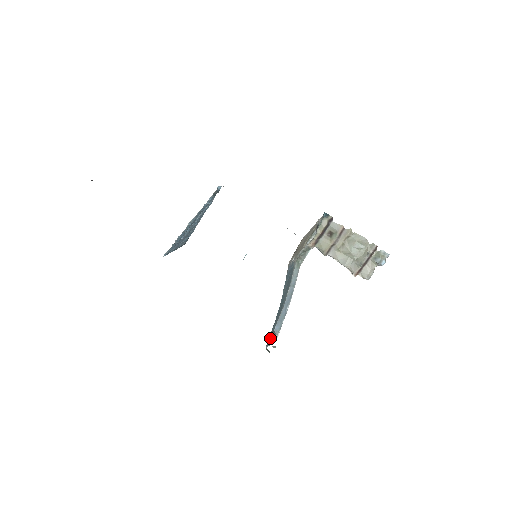
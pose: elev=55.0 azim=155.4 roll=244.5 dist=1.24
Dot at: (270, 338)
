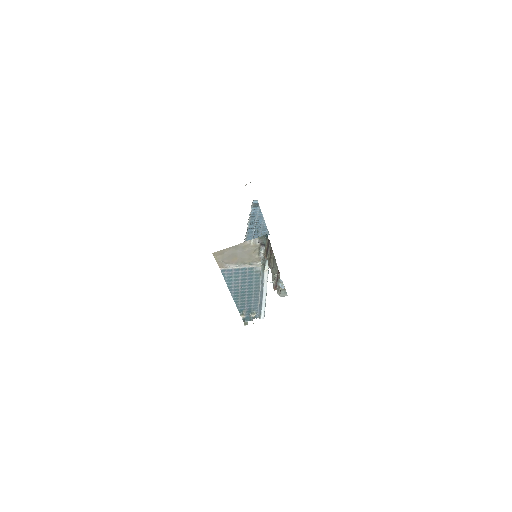
Dot at: (255, 316)
